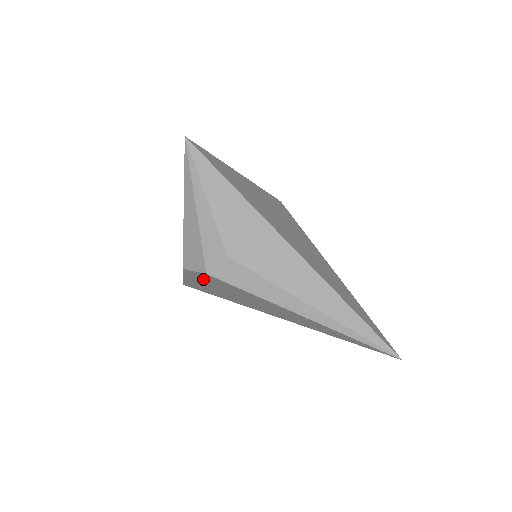
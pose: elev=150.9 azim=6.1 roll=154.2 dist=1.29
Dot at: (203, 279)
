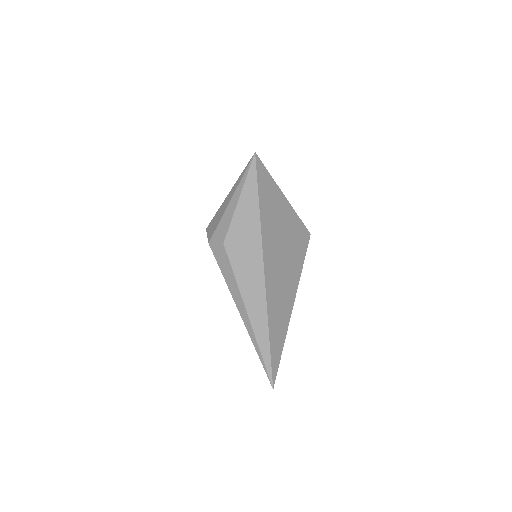
Dot at: occluded
